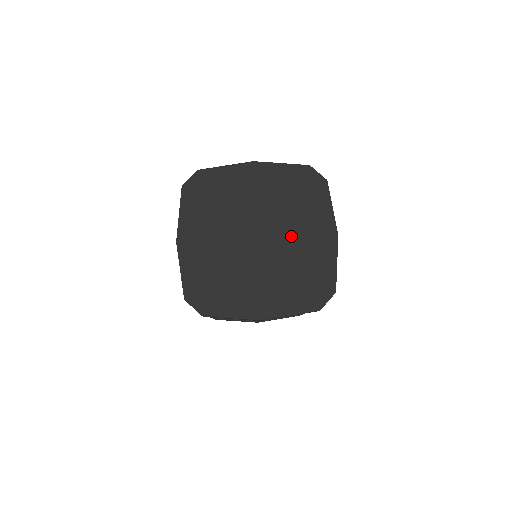
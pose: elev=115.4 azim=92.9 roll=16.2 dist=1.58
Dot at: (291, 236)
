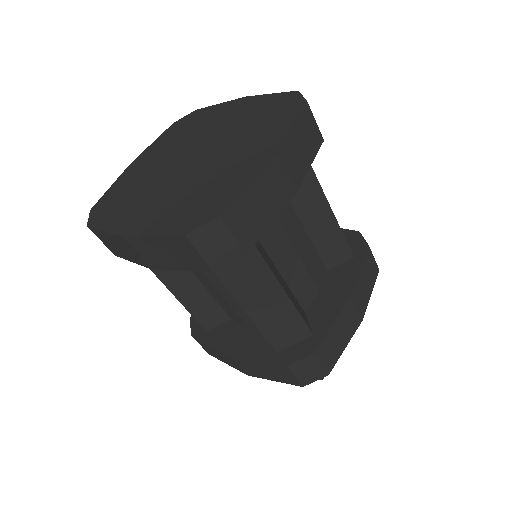
Dot at: (224, 155)
